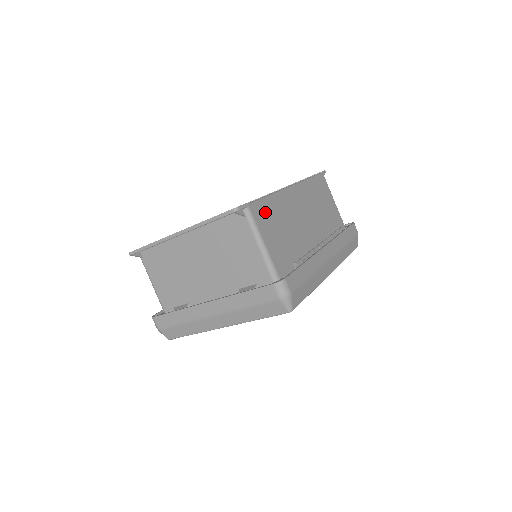
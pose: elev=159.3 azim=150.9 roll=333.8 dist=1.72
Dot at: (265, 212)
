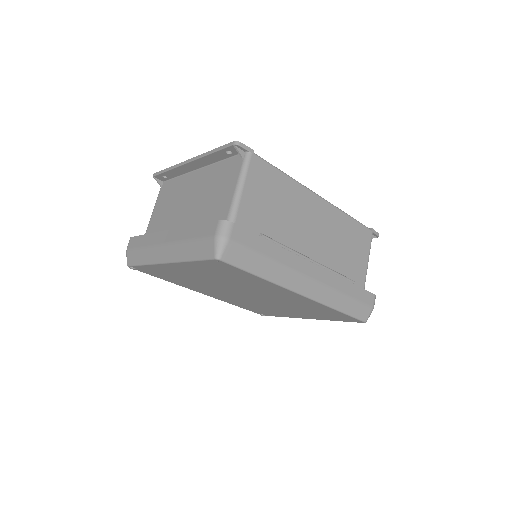
Dot at: (267, 176)
